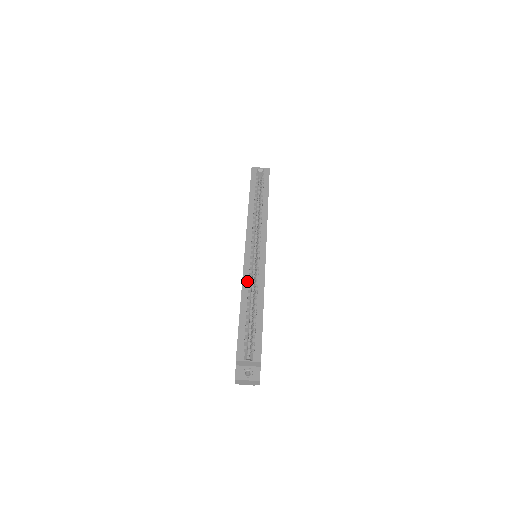
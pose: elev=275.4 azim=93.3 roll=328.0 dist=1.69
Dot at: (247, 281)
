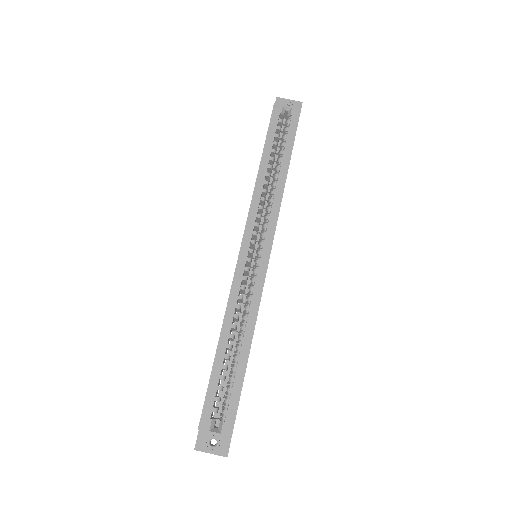
Dot at: (234, 304)
